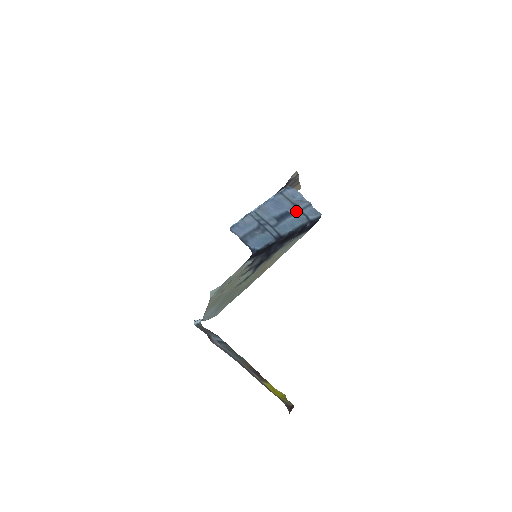
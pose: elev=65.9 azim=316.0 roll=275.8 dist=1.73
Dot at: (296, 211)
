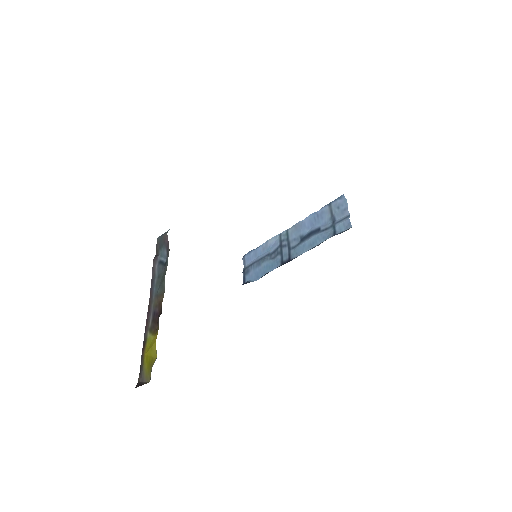
Dot at: (328, 226)
